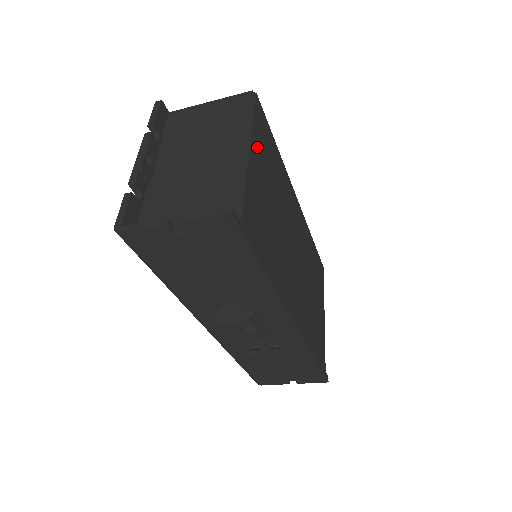
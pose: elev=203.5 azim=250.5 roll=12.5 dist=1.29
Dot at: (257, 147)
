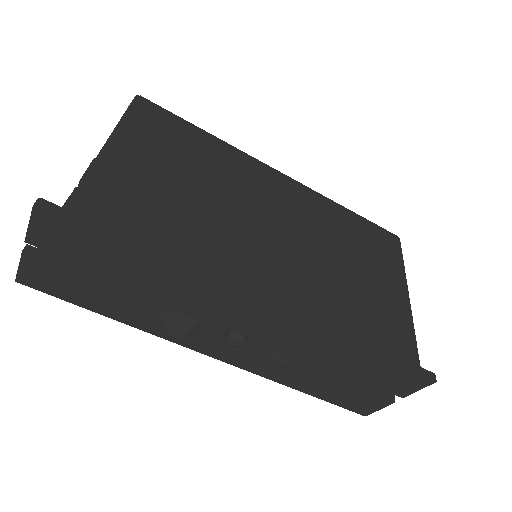
Dot at: (134, 138)
